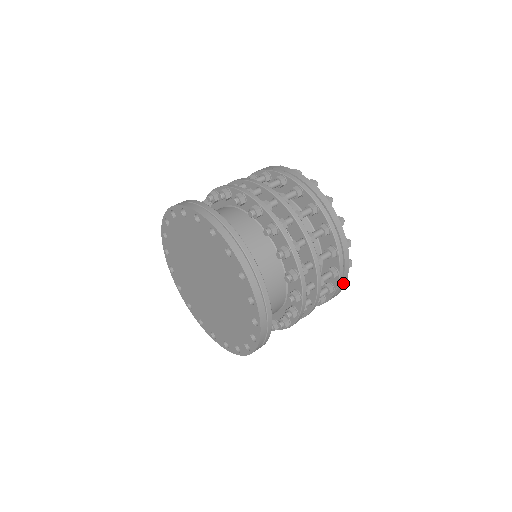
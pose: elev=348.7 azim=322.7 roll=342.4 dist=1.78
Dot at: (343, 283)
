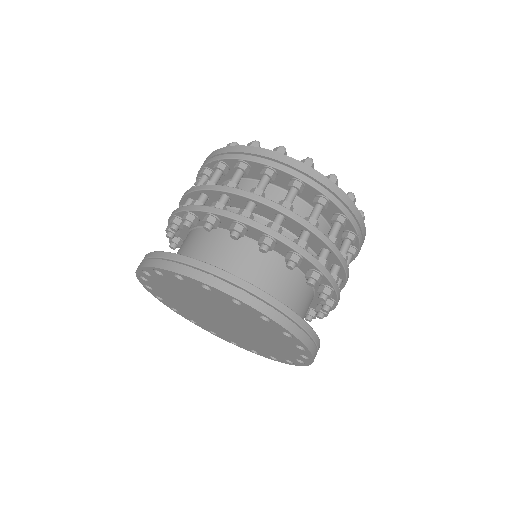
Dot at: (347, 202)
